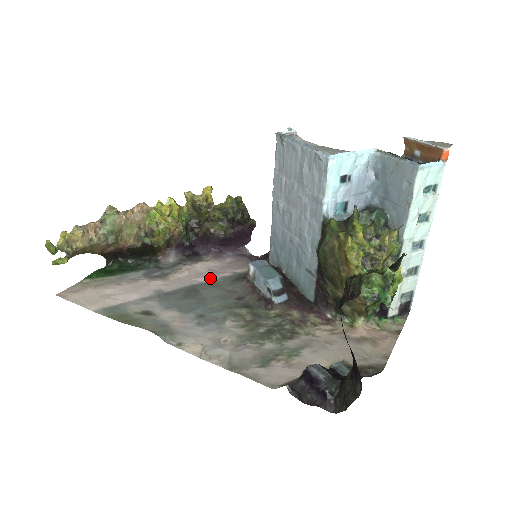
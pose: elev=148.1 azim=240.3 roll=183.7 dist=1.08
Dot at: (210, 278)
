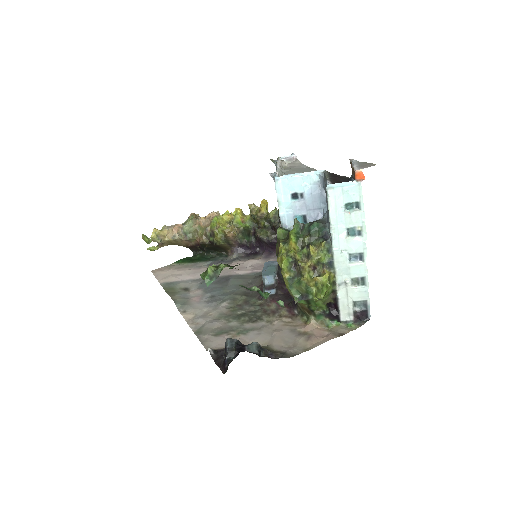
Dot at: (245, 272)
